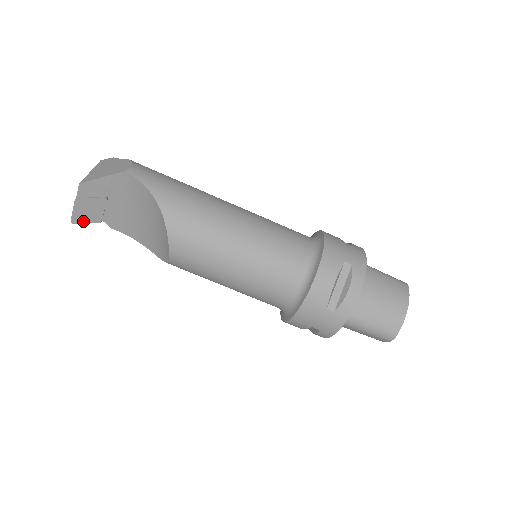
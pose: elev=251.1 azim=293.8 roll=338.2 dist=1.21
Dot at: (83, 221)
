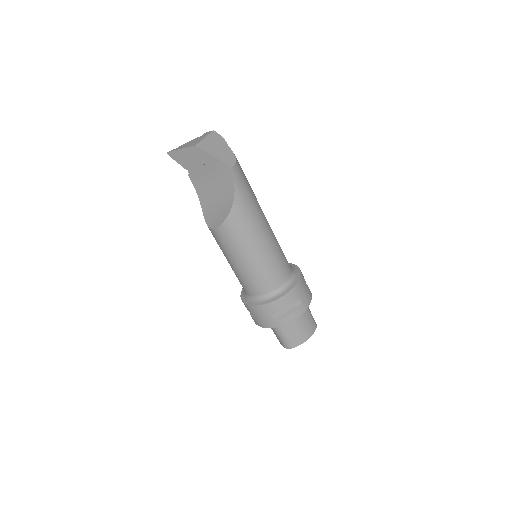
Dot at: (176, 159)
